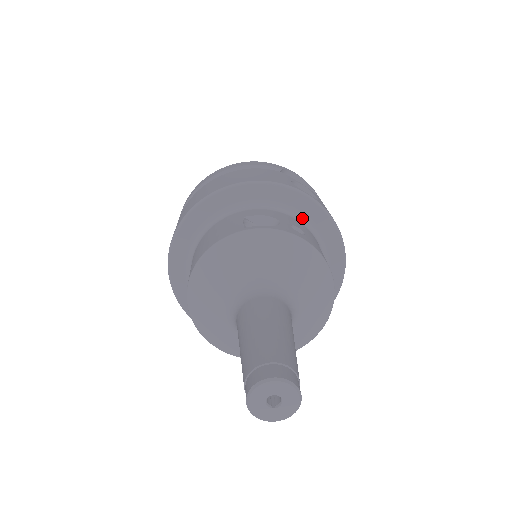
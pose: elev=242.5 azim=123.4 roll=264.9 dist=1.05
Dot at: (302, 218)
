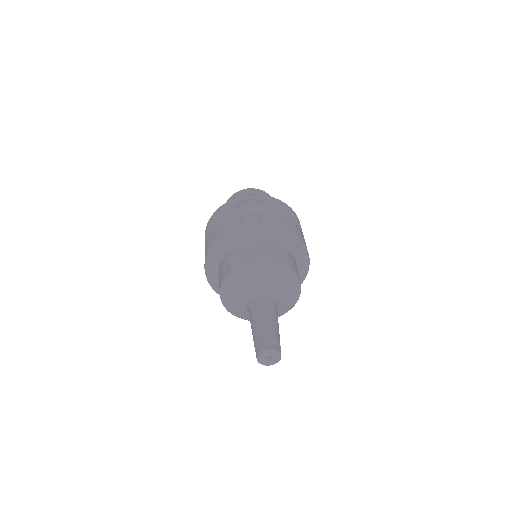
Dot at: (258, 236)
